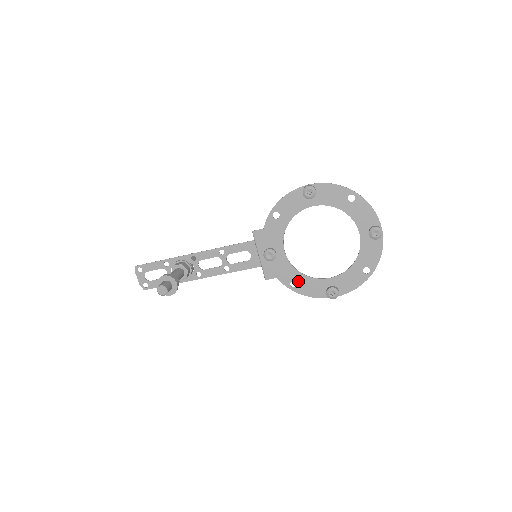
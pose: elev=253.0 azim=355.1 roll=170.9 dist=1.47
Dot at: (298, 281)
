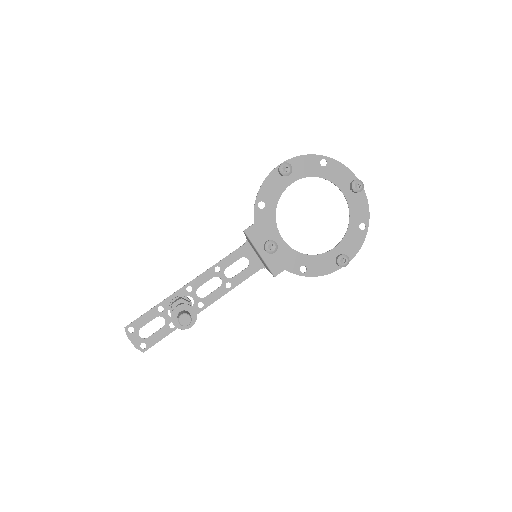
Dot at: (306, 264)
